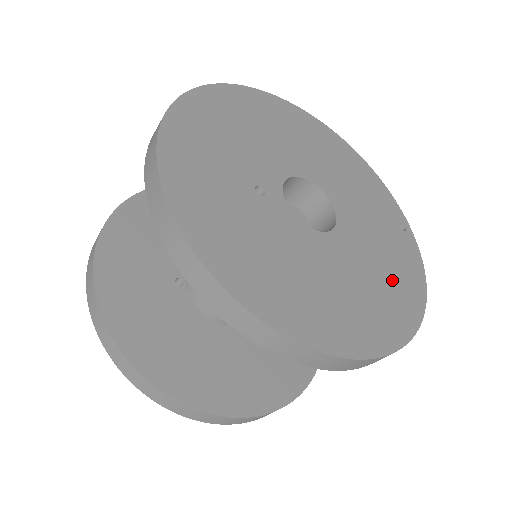
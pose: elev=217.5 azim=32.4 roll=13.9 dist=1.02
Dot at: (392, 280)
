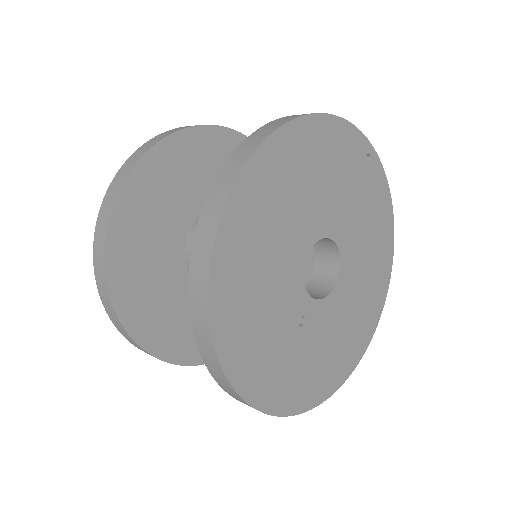
Dot at: (376, 237)
